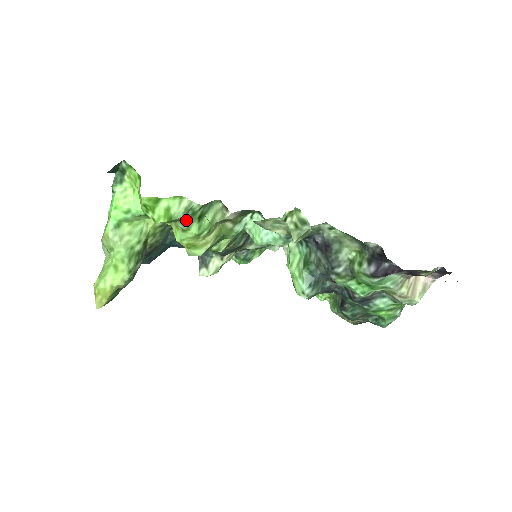
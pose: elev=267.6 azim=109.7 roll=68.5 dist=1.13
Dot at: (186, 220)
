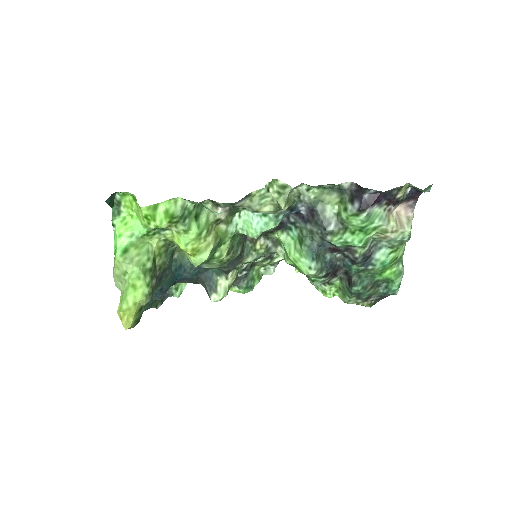
Dot at: (185, 220)
